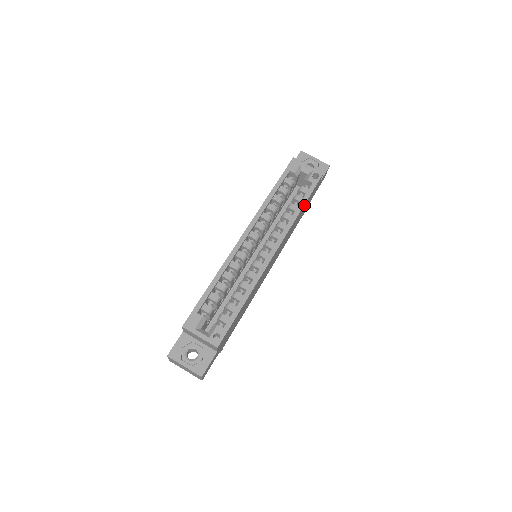
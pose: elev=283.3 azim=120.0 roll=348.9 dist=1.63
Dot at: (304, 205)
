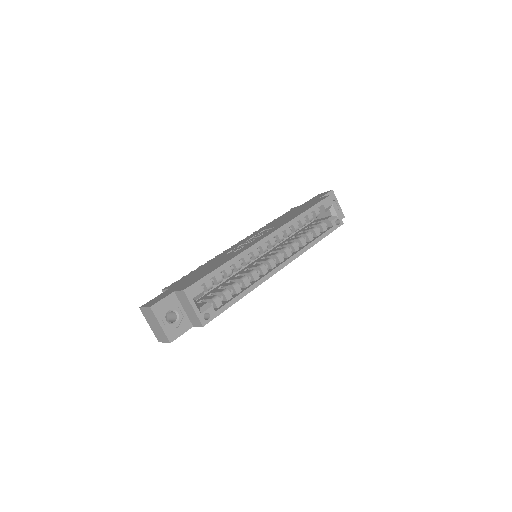
Dot at: occluded
